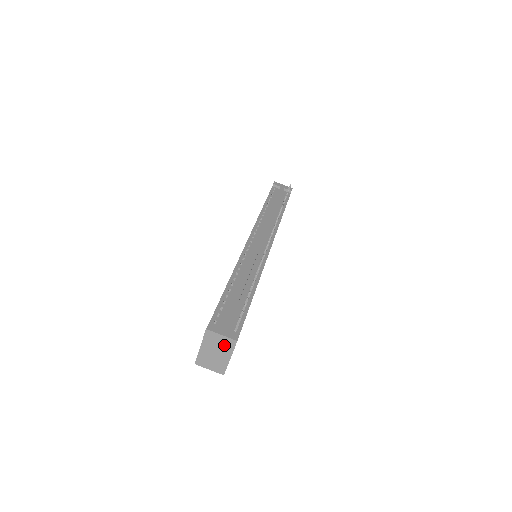
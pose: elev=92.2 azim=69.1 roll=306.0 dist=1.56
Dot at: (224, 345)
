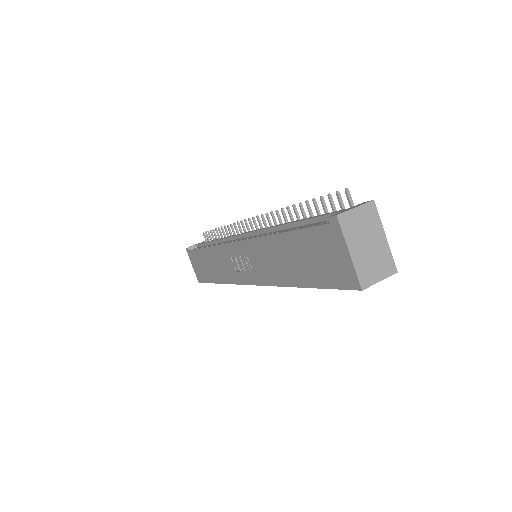
Dot at: (367, 221)
